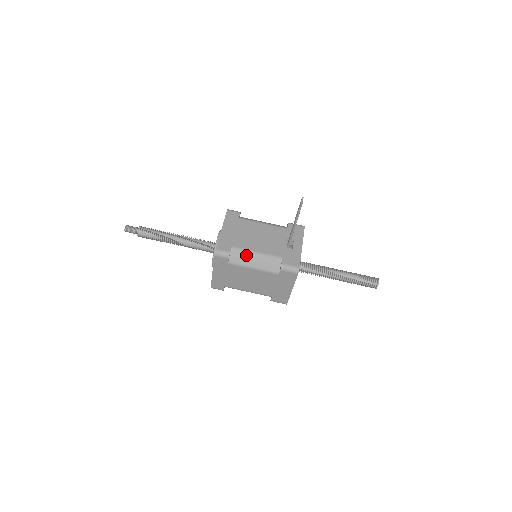
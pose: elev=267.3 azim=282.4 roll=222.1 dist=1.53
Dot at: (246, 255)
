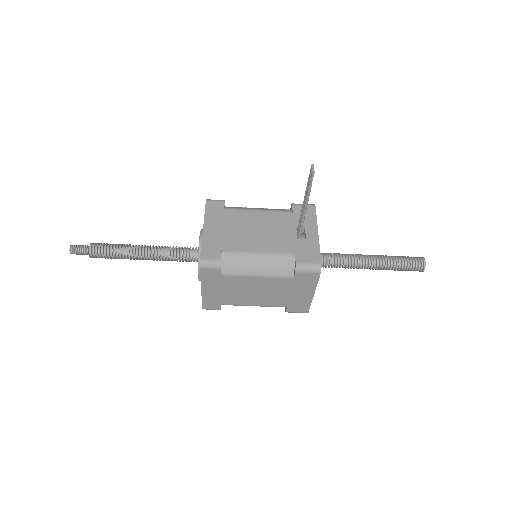
Dot at: (244, 259)
